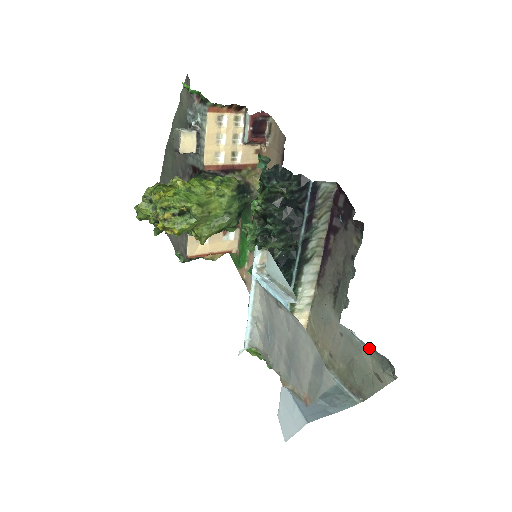
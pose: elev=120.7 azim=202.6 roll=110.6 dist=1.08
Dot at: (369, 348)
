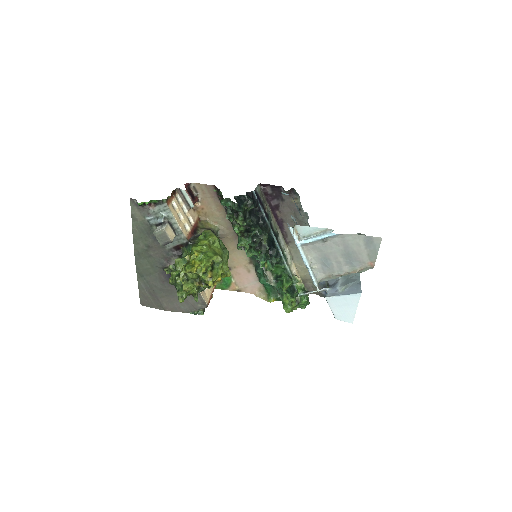
Dot at: occluded
